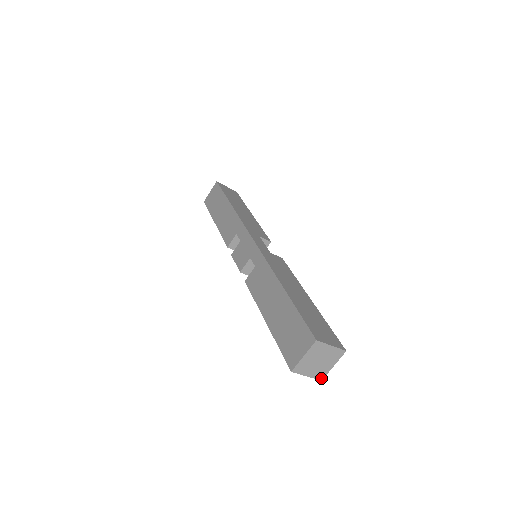
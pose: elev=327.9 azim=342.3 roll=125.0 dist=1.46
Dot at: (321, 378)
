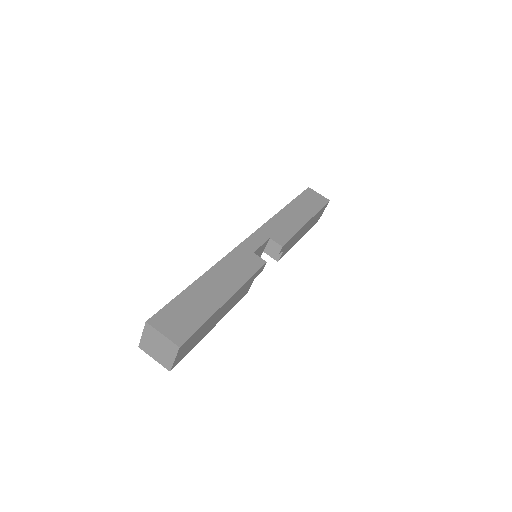
Dot at: (169, 368)
